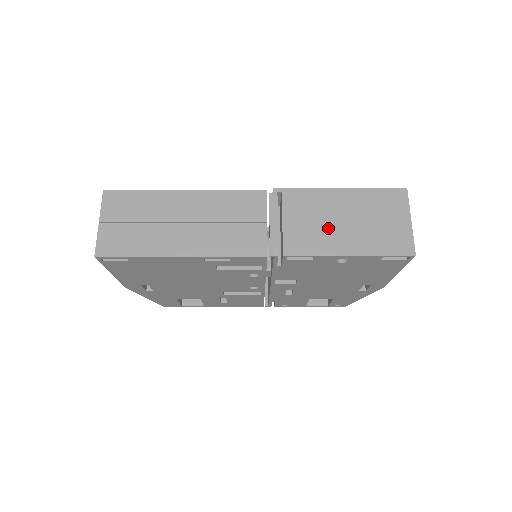
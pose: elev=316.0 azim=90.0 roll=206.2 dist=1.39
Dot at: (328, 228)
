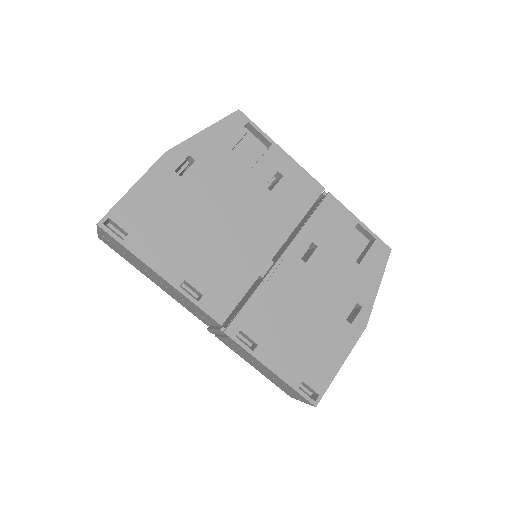
Dot at: (249, 360)
